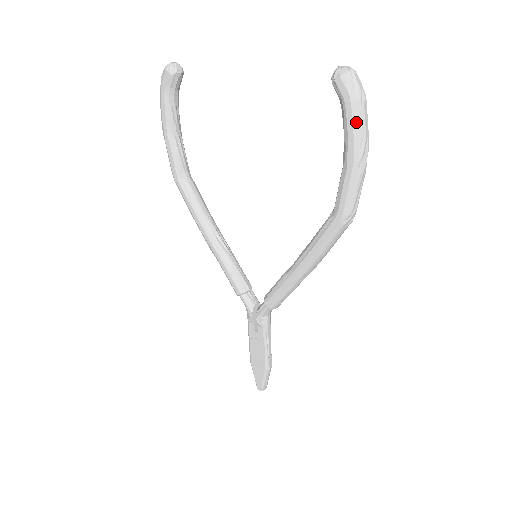
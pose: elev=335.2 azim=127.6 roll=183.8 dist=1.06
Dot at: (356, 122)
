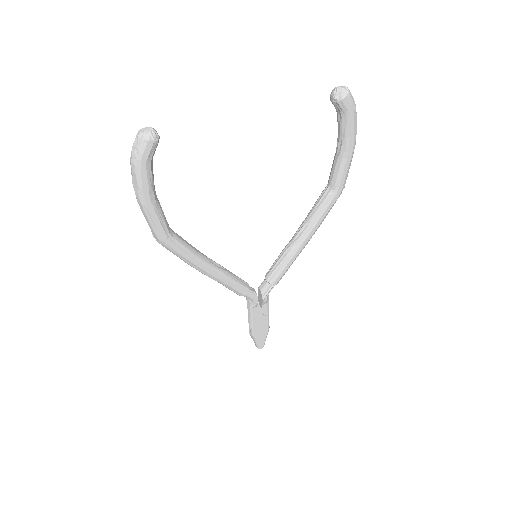
Dot at: (355, 124)
